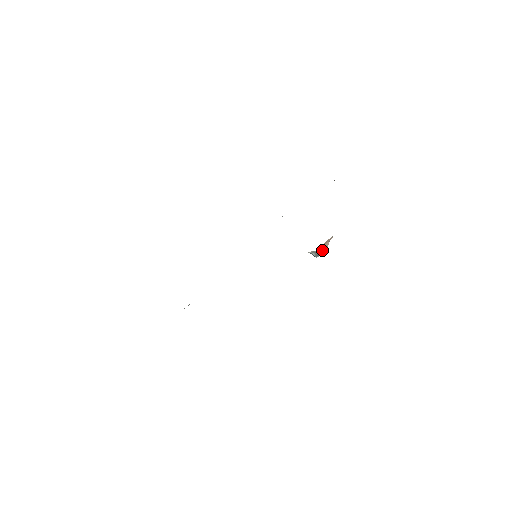
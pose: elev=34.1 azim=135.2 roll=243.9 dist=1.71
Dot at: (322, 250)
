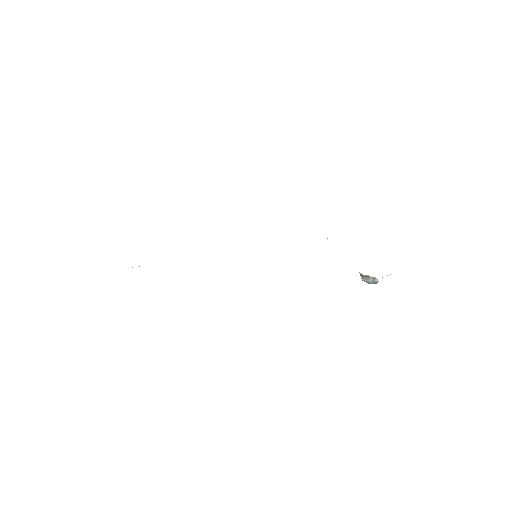
Dot at: occluded
